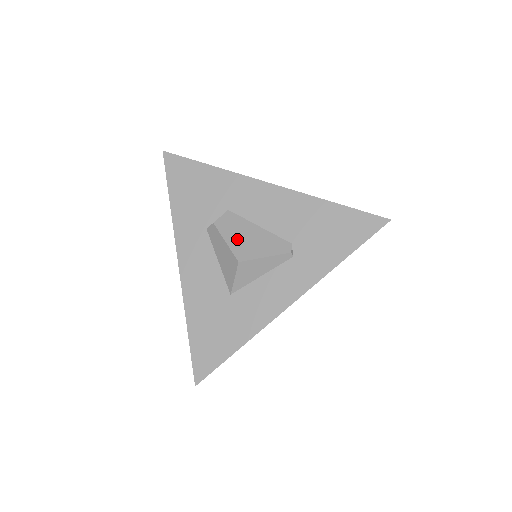
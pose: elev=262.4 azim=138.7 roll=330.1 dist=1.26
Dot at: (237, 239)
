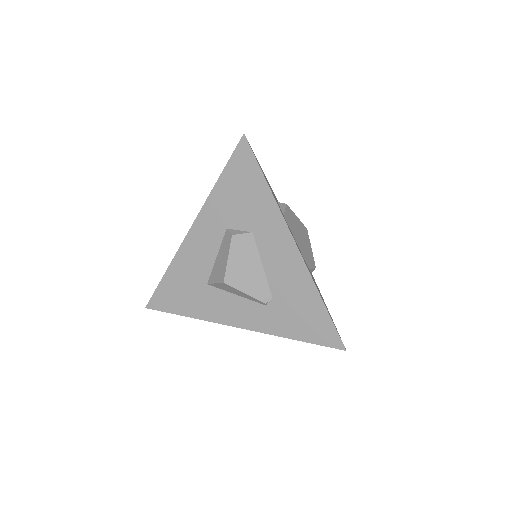
Dot at: (238, 263)
